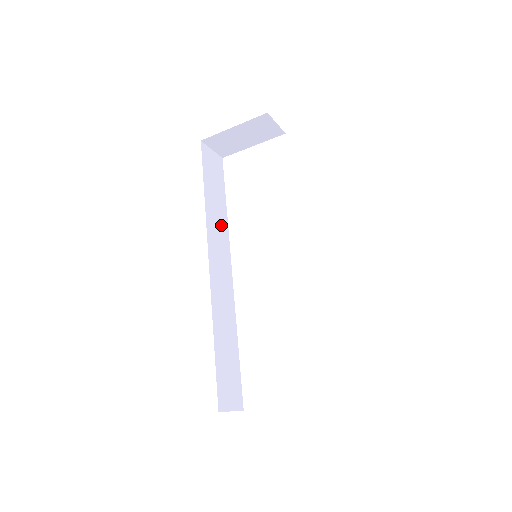
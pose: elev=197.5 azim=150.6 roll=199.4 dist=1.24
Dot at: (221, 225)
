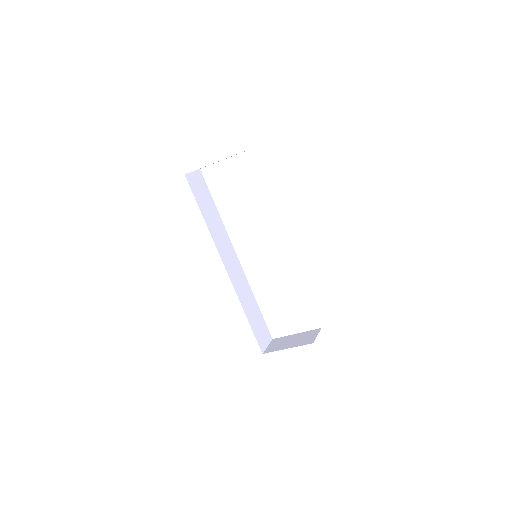
Dot at: (221, 231)
